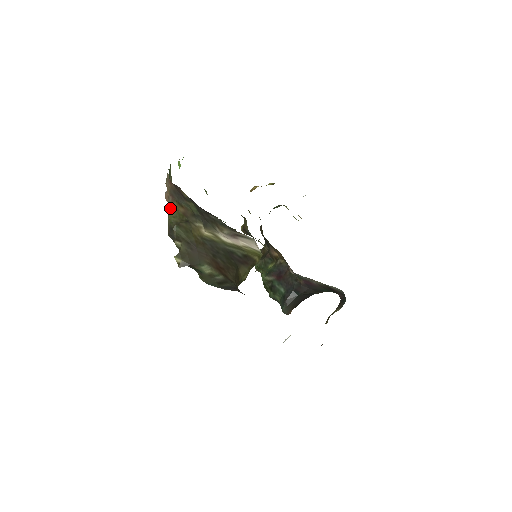
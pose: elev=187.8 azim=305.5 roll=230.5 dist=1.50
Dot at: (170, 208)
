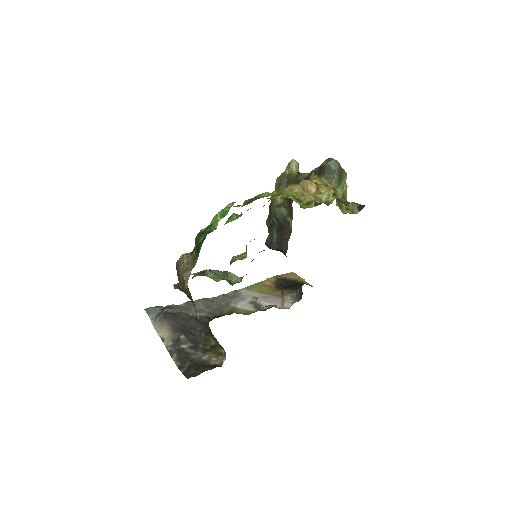
Dot at: (182, 273)
